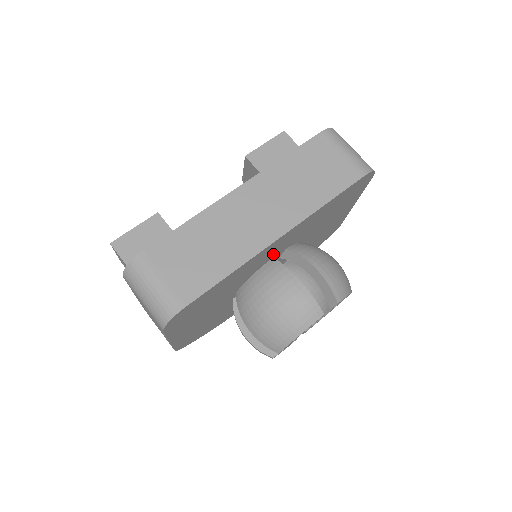
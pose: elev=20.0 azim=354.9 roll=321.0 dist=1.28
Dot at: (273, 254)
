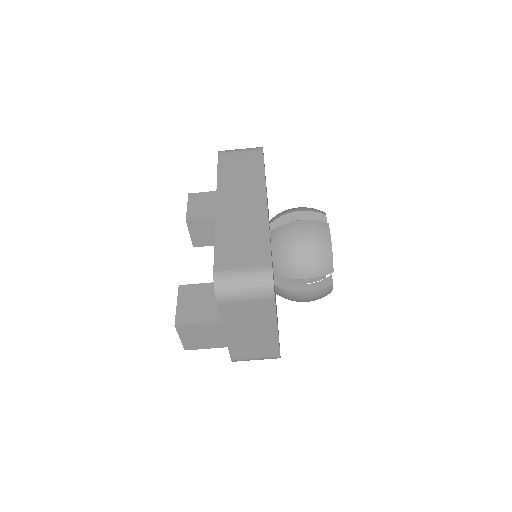
Dot at: (269, 226)
